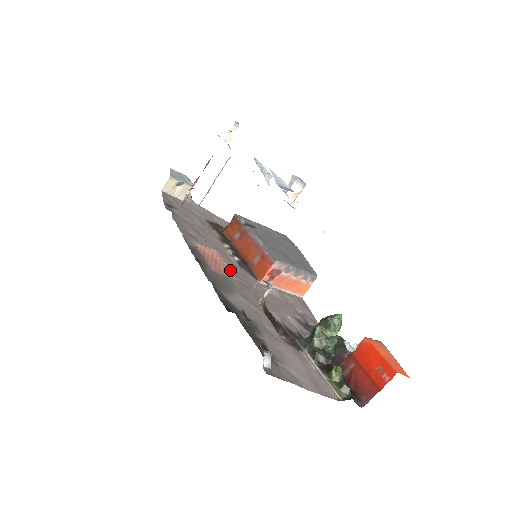
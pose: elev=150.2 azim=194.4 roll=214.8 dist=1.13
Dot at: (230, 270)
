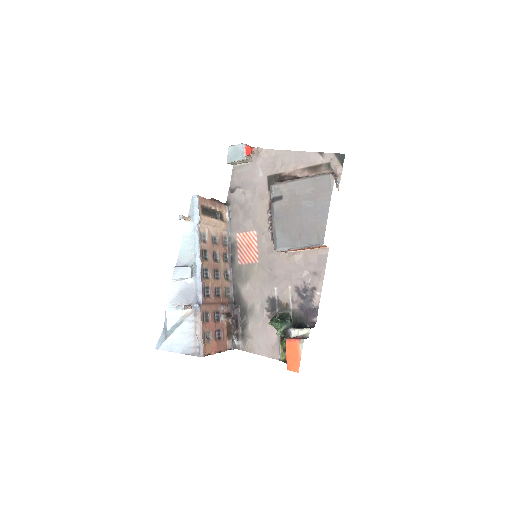
Dot at: (257, 252)
